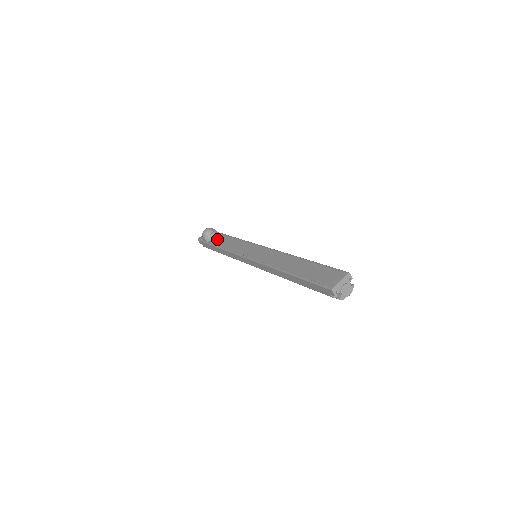
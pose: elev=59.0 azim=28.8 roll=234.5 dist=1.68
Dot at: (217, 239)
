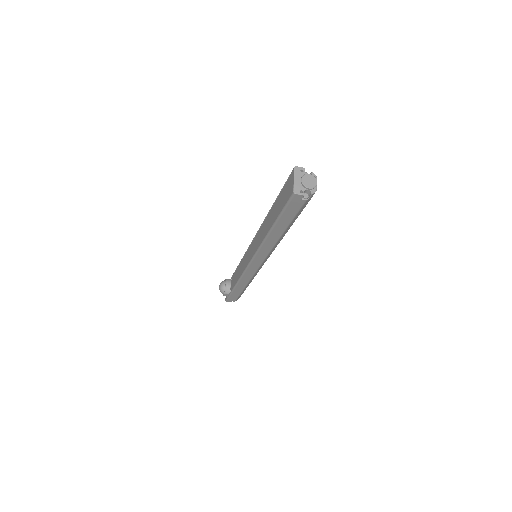
Dot at: (232, 283)
